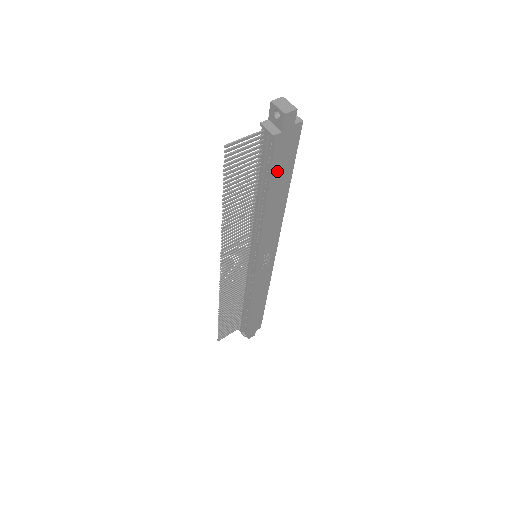
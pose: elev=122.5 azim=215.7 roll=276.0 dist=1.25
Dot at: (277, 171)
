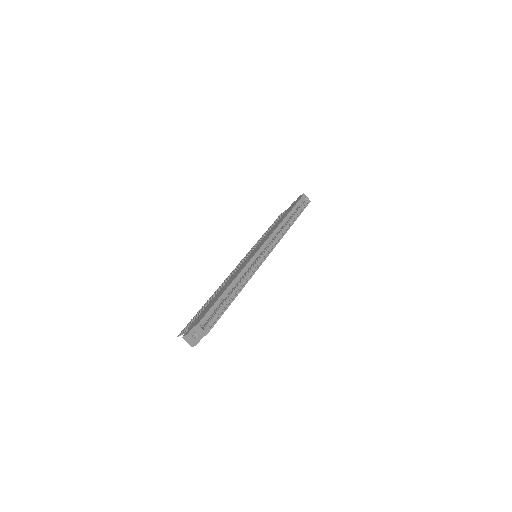
Dot at: occluded
